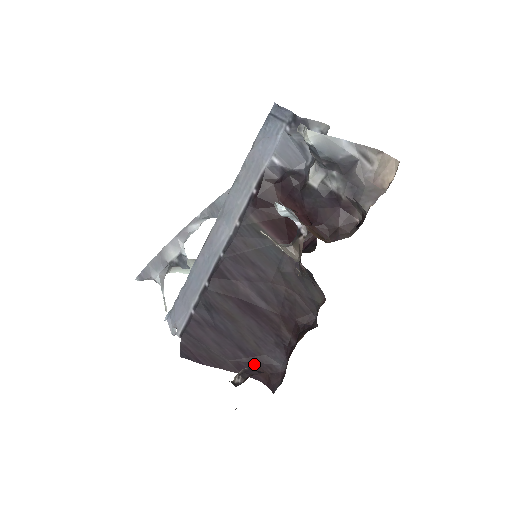
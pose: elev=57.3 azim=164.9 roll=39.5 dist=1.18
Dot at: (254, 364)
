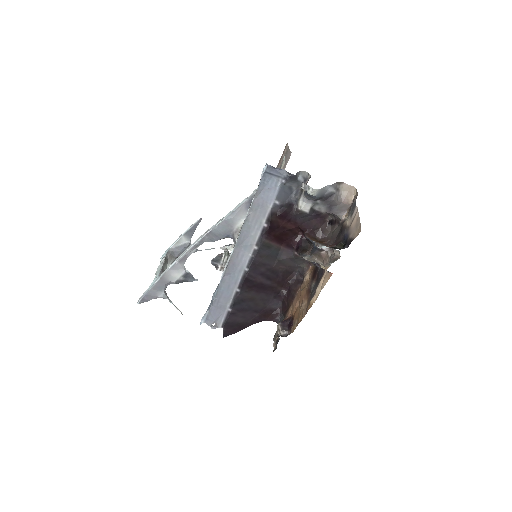
Dot at: (262, 314)
